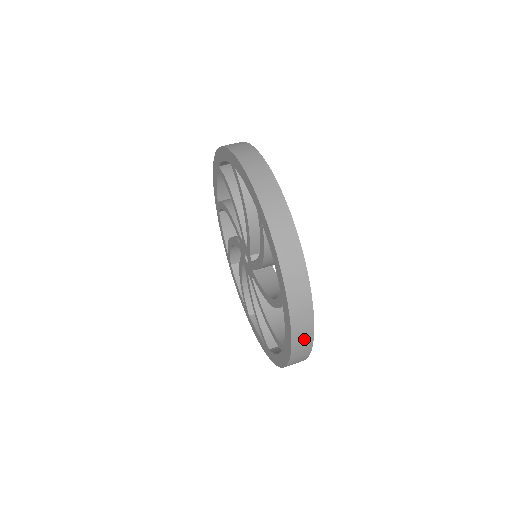
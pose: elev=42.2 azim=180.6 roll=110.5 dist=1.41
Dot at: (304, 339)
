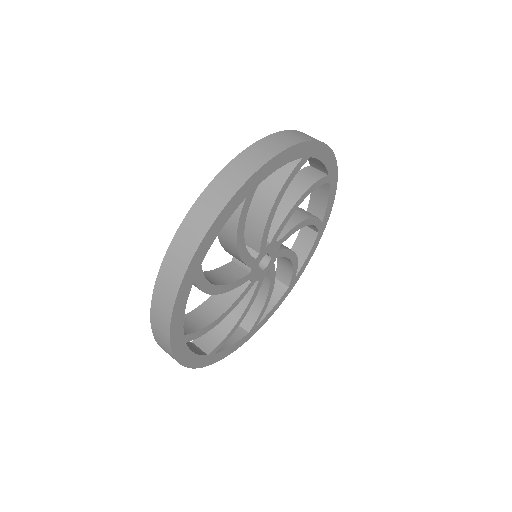
Dot at: occluded
